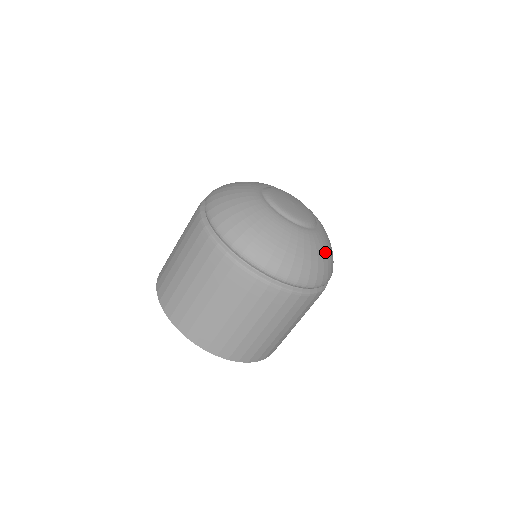
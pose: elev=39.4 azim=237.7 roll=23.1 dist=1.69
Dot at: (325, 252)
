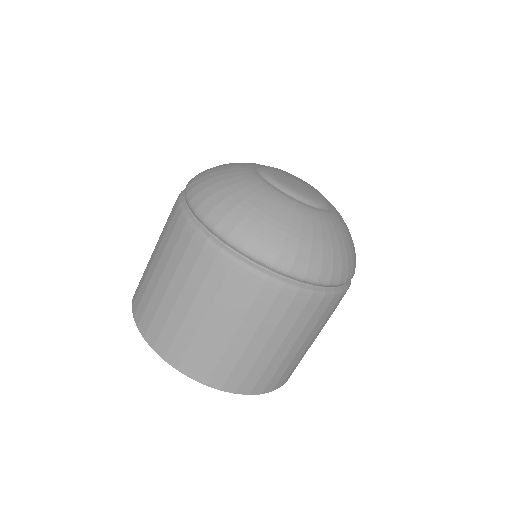
Dot at: (337, 239)
